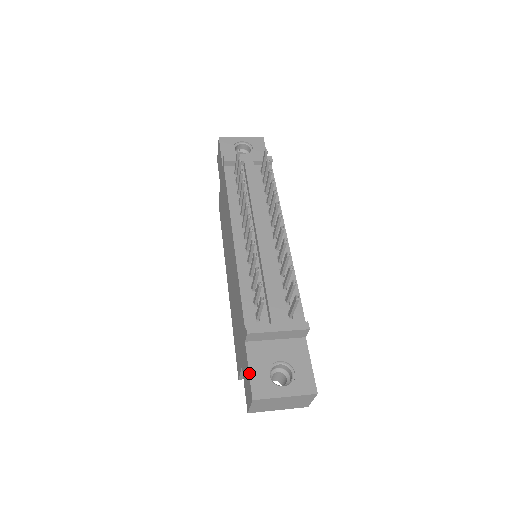
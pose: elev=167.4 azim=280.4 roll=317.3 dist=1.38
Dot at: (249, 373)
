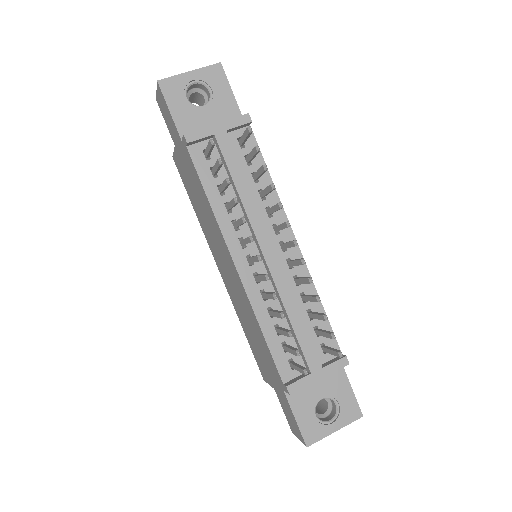
Dot at: (296, 422)
